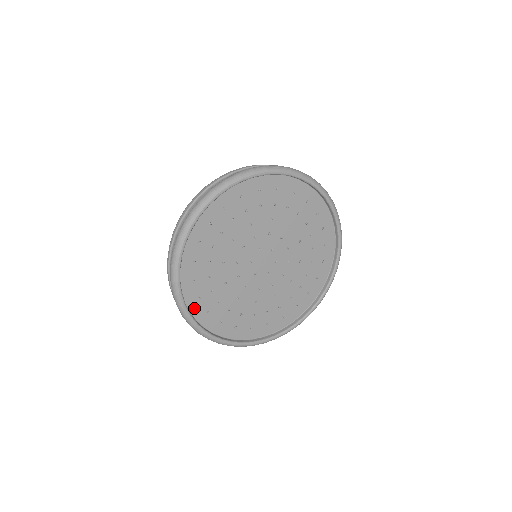
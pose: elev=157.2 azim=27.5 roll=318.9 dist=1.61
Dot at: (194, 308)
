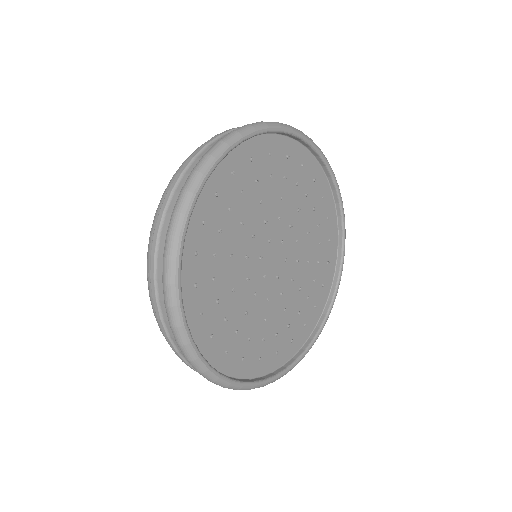
Dot at: (194, 330)
